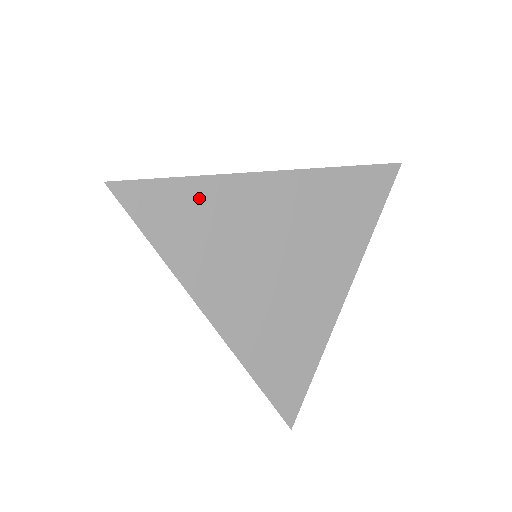
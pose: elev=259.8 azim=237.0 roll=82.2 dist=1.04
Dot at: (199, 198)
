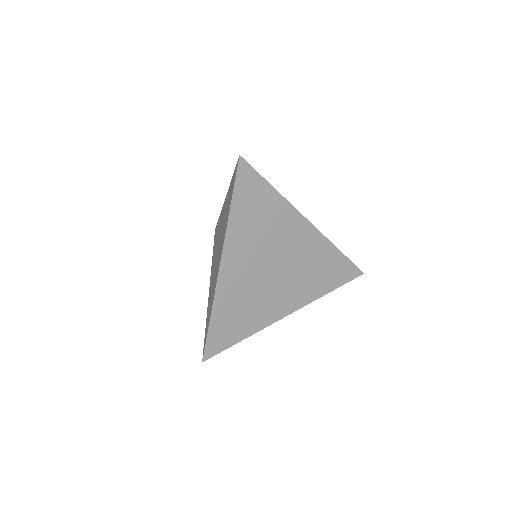
Dot at: (270, 203)
